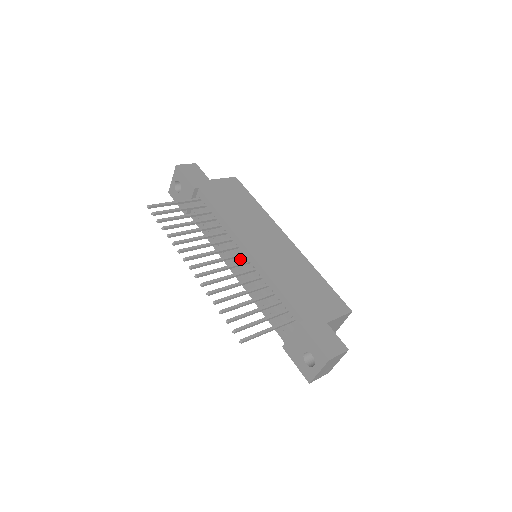
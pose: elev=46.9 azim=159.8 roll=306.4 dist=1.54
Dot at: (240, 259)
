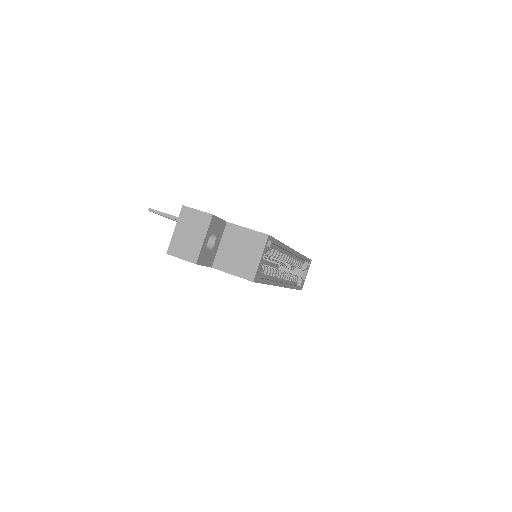
Dot at: occluded
